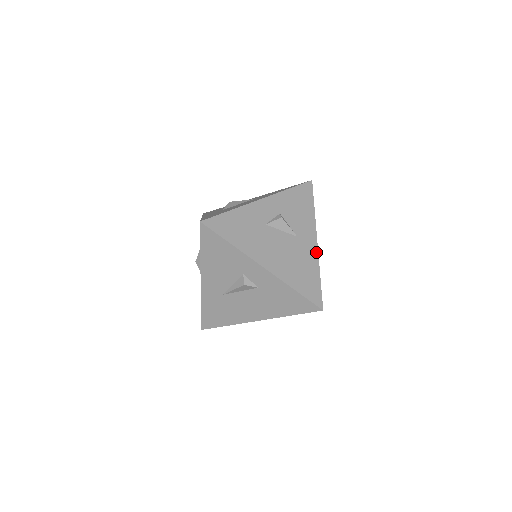
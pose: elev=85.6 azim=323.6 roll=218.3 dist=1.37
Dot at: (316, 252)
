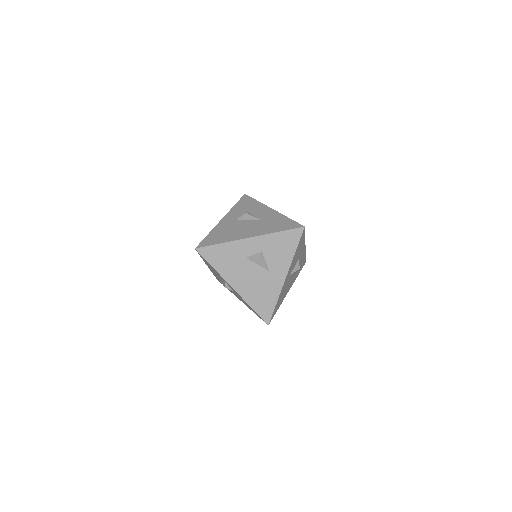
Dot at: (281, 285)
